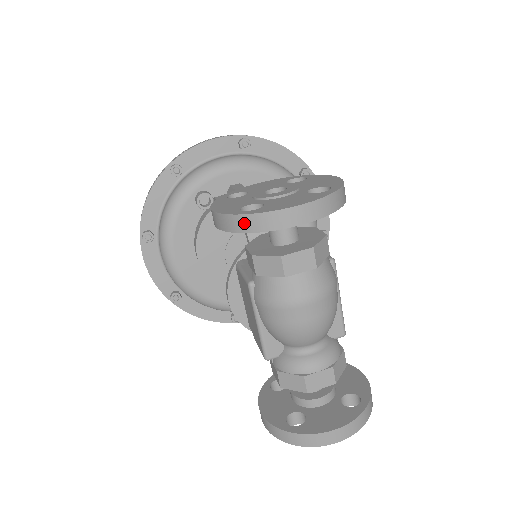
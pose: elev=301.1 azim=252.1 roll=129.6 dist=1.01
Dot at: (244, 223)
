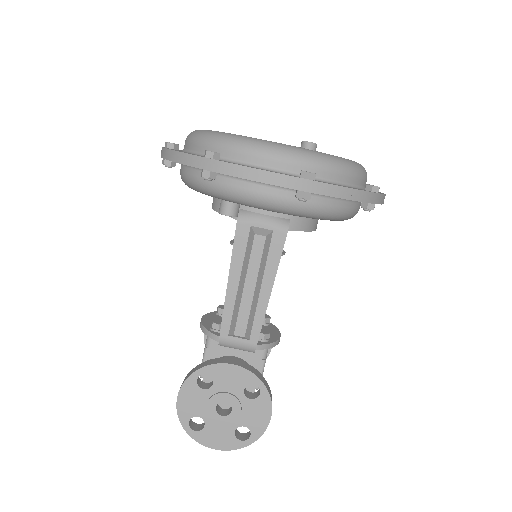
Dot at: (187, 429)
